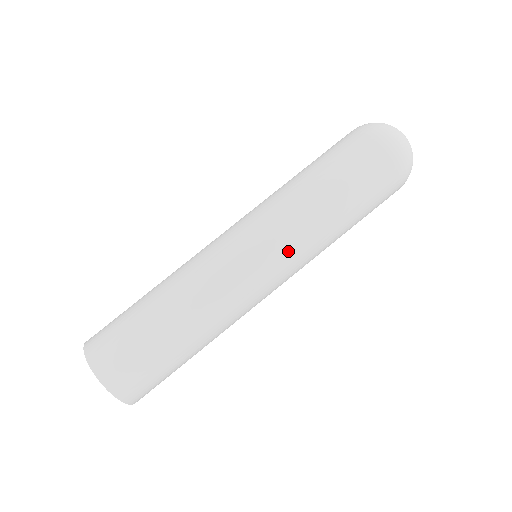
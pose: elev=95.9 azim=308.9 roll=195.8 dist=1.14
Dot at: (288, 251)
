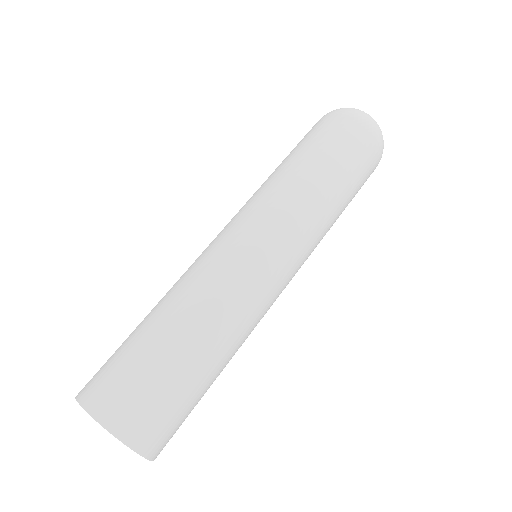
Dot at: (290, 230)
